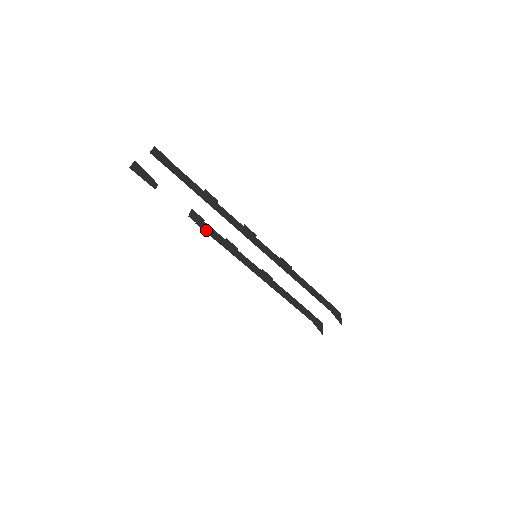
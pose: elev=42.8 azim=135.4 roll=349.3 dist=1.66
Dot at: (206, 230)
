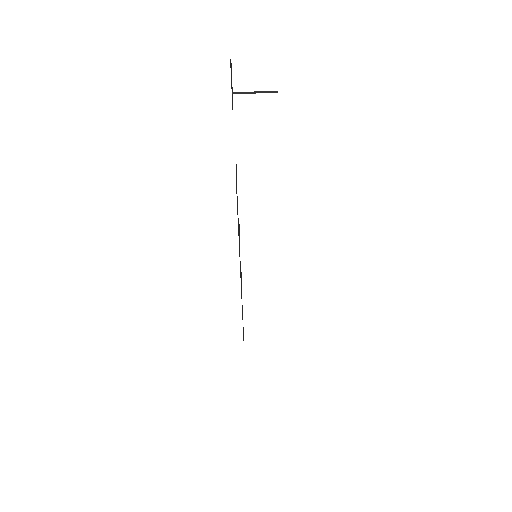
Dot at: occluded
